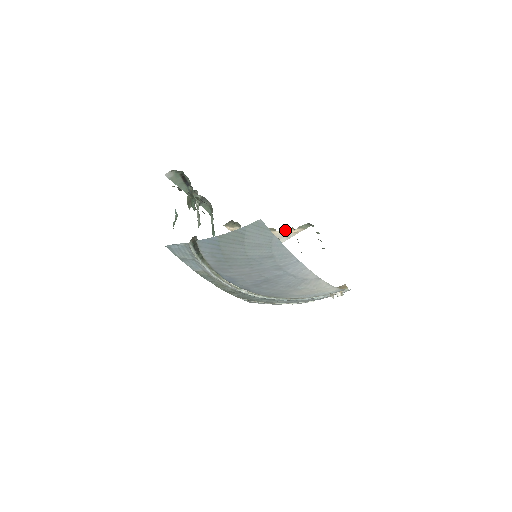
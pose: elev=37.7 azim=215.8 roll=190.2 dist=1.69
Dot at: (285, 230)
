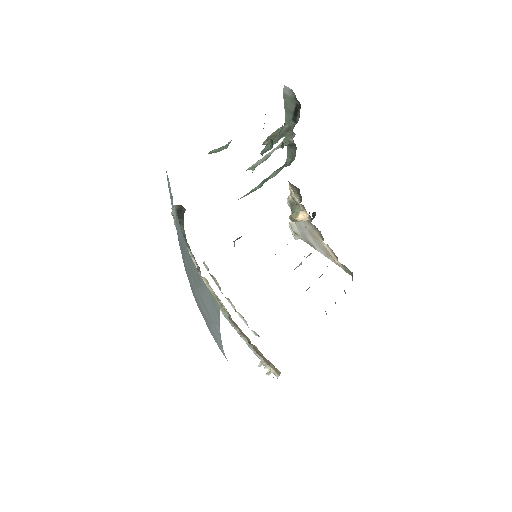
Dot at: (331, 250)
